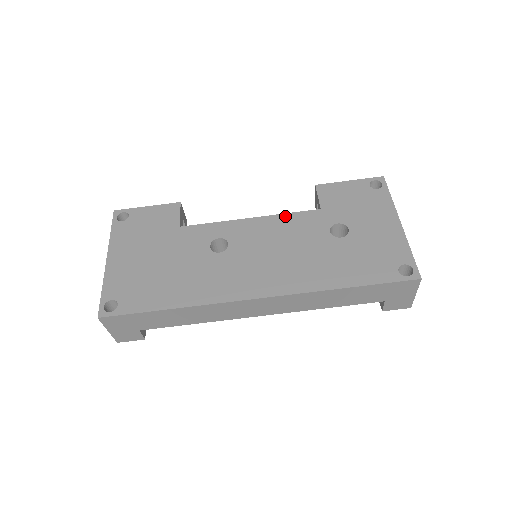
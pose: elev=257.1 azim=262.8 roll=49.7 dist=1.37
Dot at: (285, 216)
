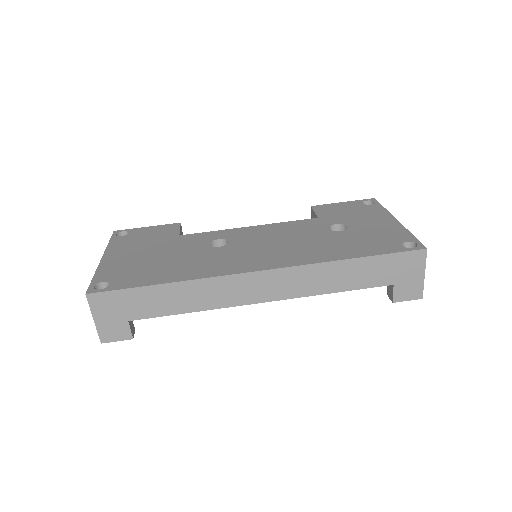
Dot at: (284, 223)
